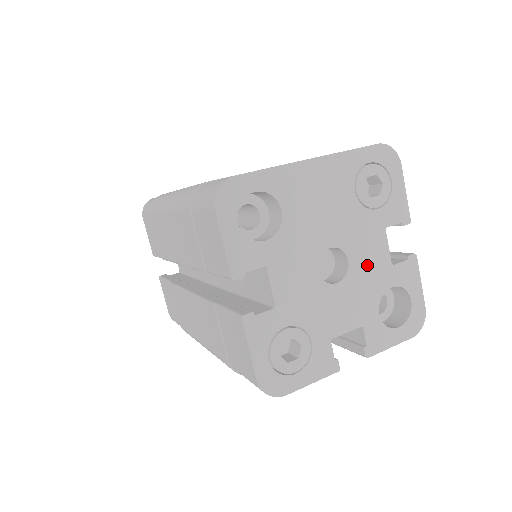
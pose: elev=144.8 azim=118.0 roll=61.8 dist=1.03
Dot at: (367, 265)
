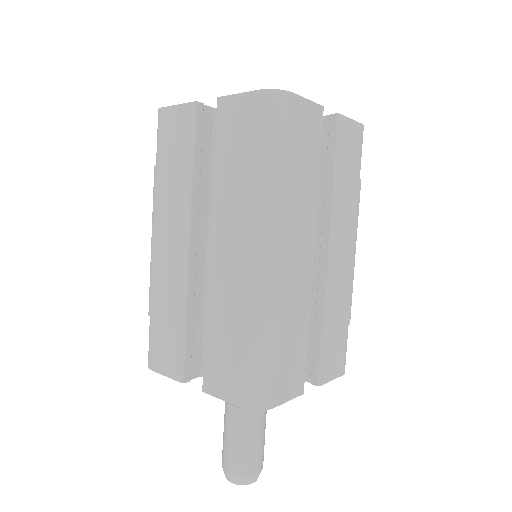
Dot at: occluded
